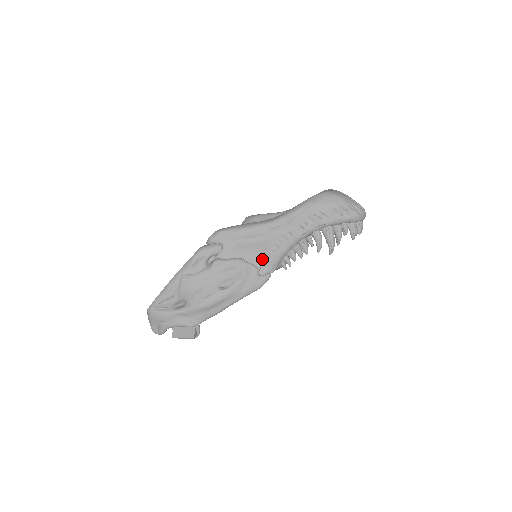
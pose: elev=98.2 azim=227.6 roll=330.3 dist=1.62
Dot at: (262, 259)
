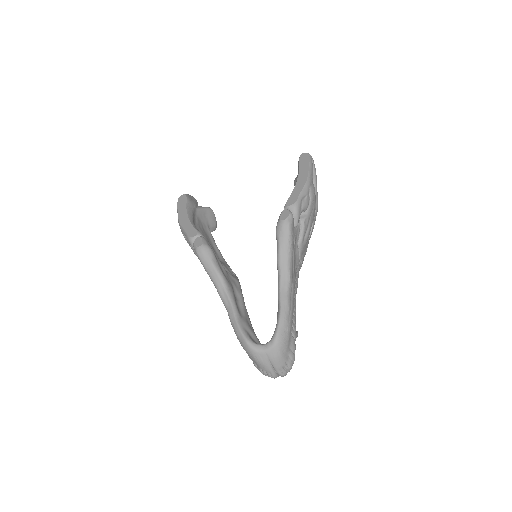
Dot at: occluded
